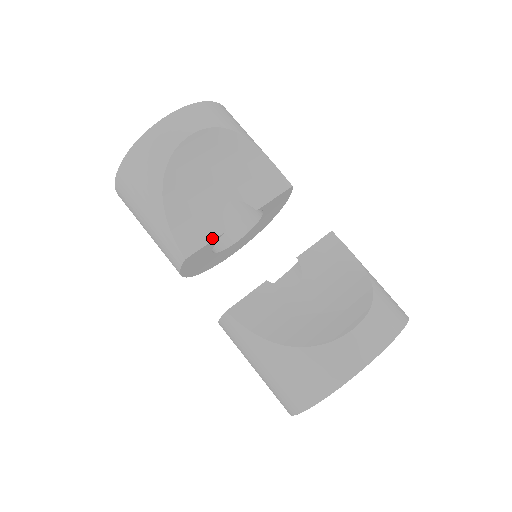
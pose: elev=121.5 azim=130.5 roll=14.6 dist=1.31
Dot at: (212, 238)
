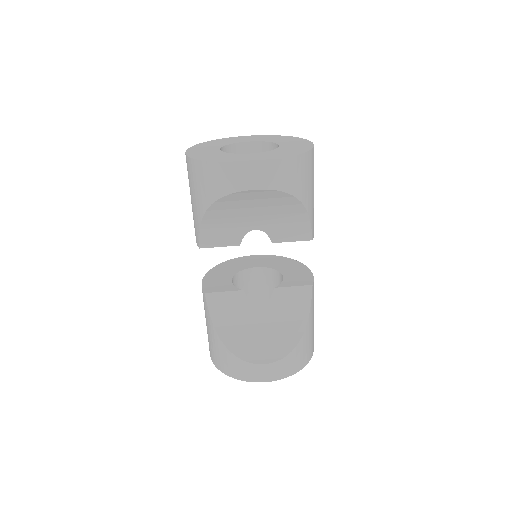
Dot at: (227, 245)
